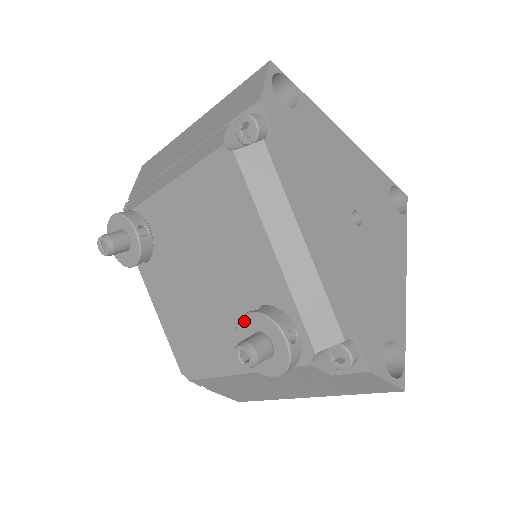
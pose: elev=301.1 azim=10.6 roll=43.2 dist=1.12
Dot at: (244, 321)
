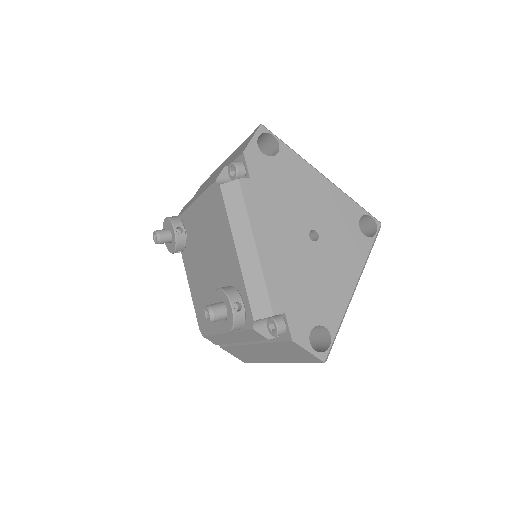
Dot at: (216, 294)
